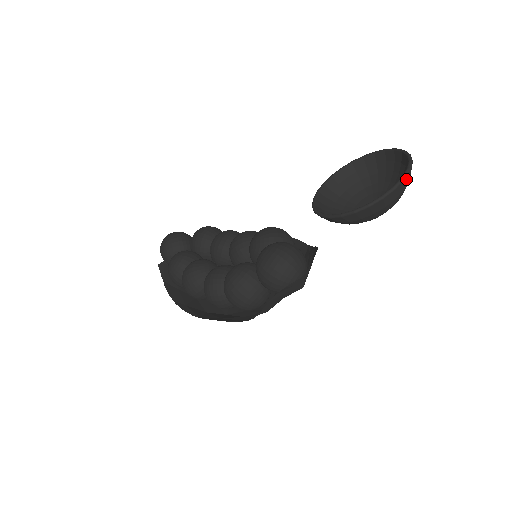
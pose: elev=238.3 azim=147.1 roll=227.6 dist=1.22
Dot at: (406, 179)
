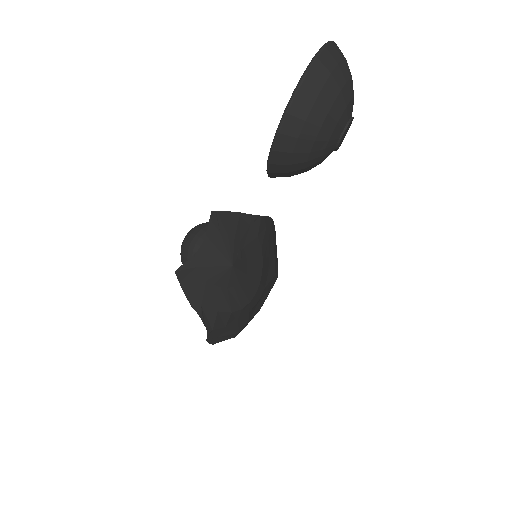
Dot at: (313, 72)
